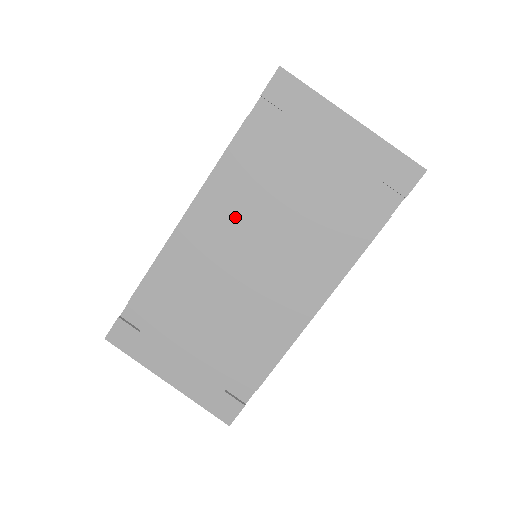
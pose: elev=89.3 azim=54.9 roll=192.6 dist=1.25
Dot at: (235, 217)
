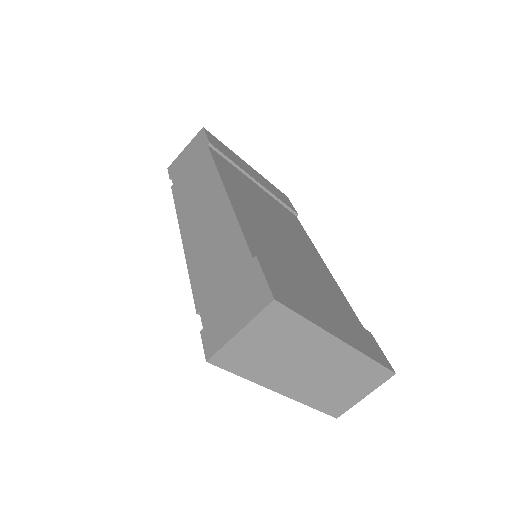
Dot at: occluded
